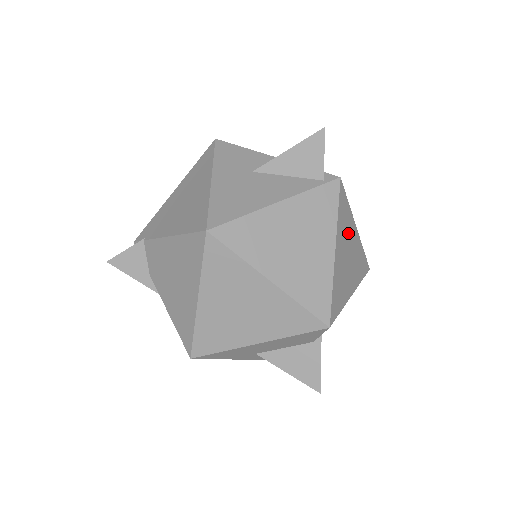
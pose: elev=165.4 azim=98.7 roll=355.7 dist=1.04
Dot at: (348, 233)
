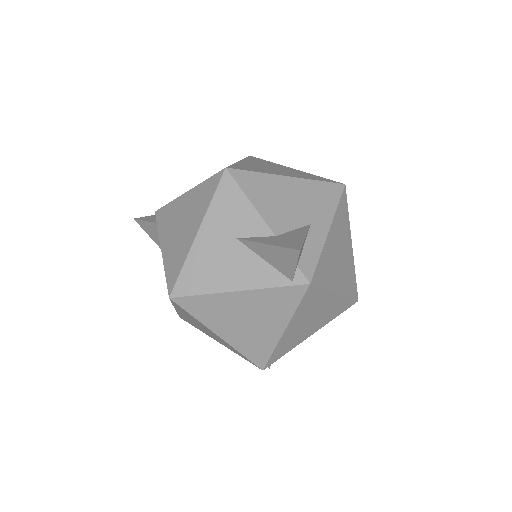
Dot at: (316, 307)
